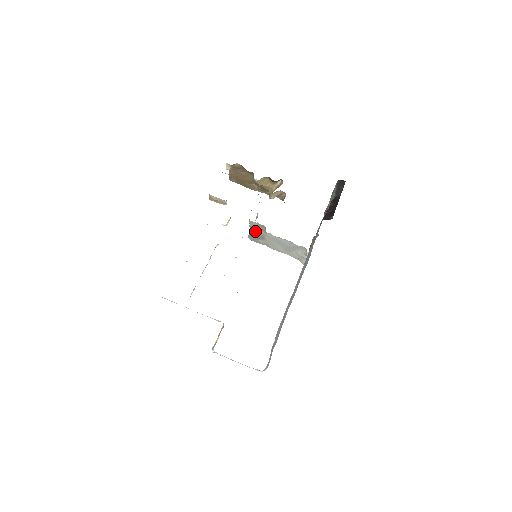
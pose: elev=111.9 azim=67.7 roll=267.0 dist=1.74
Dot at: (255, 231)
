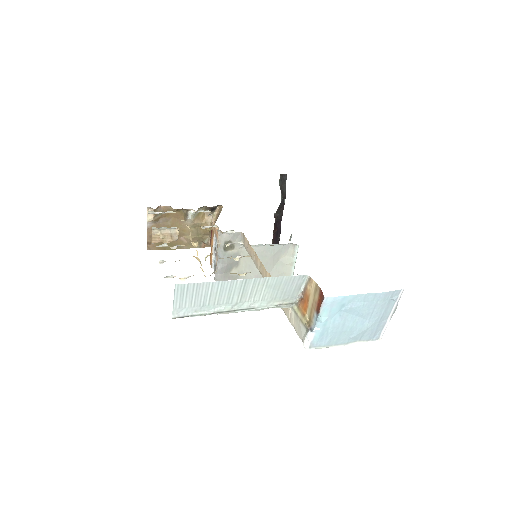
Dot at: (226, 255)
